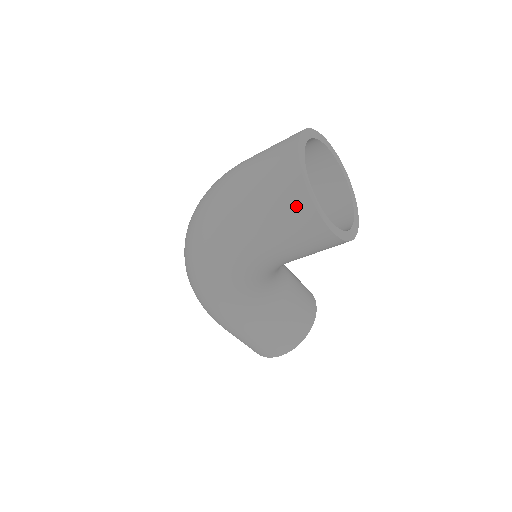
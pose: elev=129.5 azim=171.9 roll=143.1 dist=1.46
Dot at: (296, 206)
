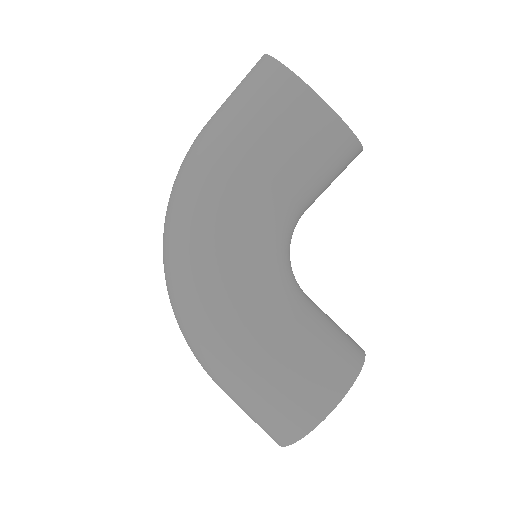
Dot at: (267, 80)
